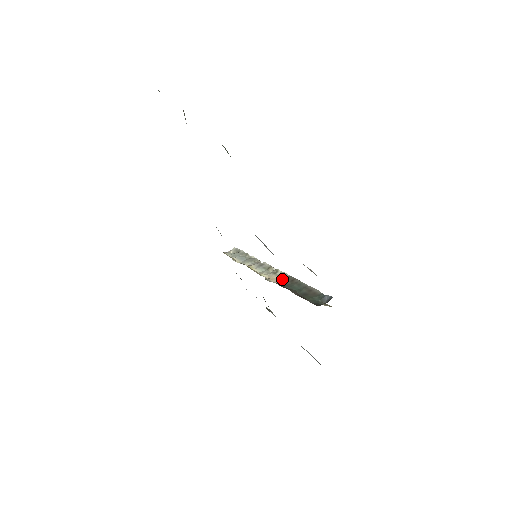
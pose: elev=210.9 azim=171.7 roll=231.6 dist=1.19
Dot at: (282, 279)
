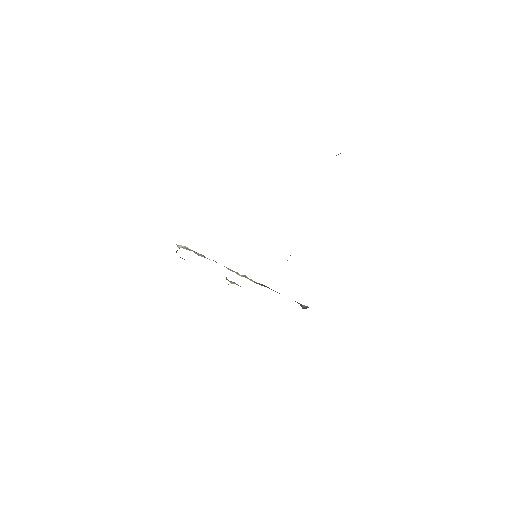
Dot at: (256, 282)
